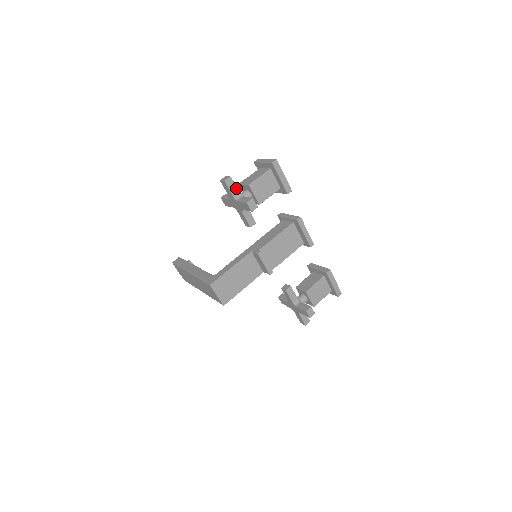
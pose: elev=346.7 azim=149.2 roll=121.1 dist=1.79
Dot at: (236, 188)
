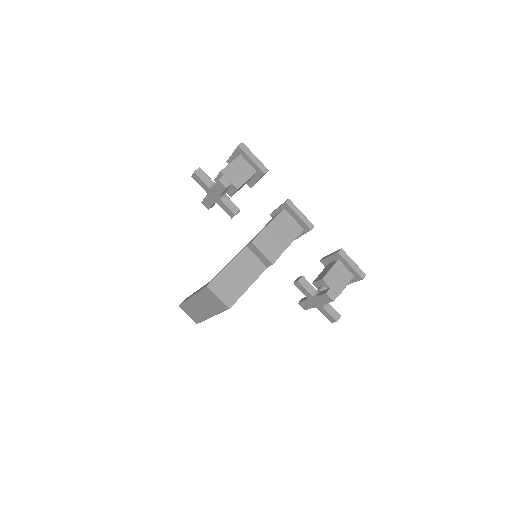
Dot at: (208, 178)
